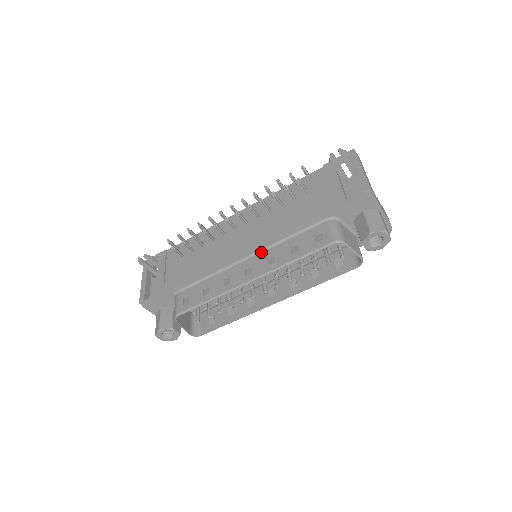
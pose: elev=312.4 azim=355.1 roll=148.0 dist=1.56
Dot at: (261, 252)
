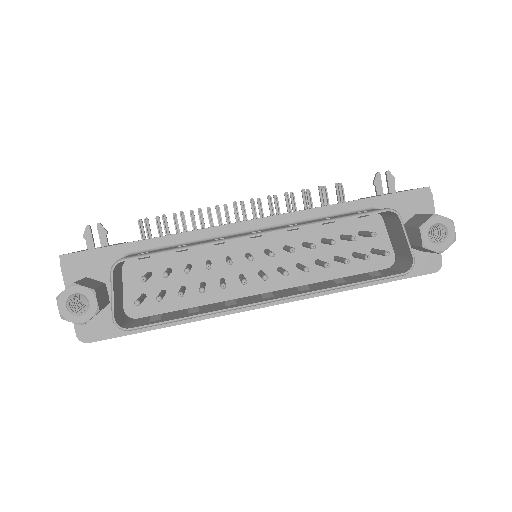
Dot at: (276, 227)
